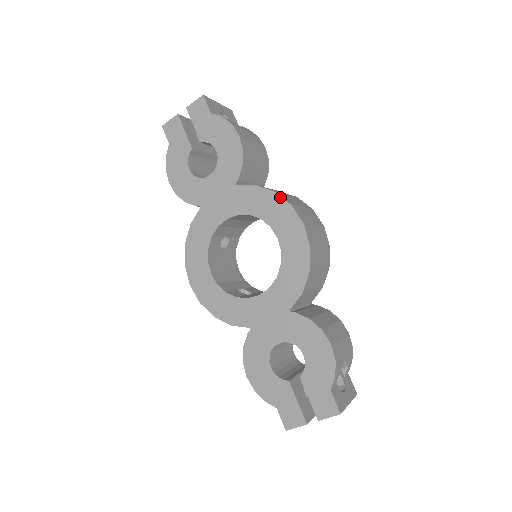
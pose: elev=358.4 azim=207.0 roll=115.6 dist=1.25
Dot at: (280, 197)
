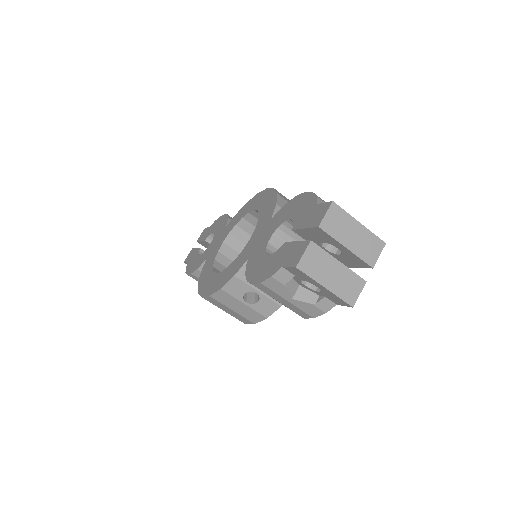
Dot at: (251, 199)
